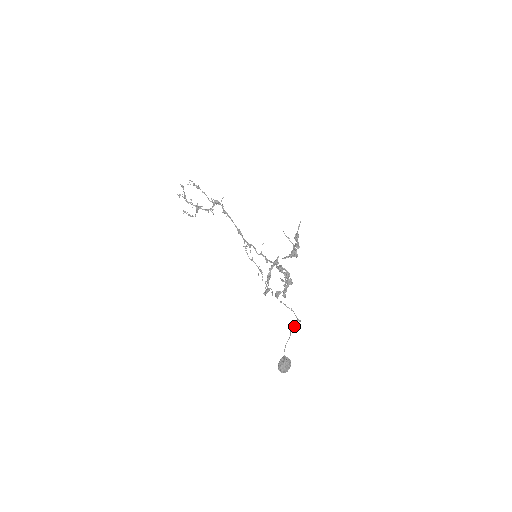
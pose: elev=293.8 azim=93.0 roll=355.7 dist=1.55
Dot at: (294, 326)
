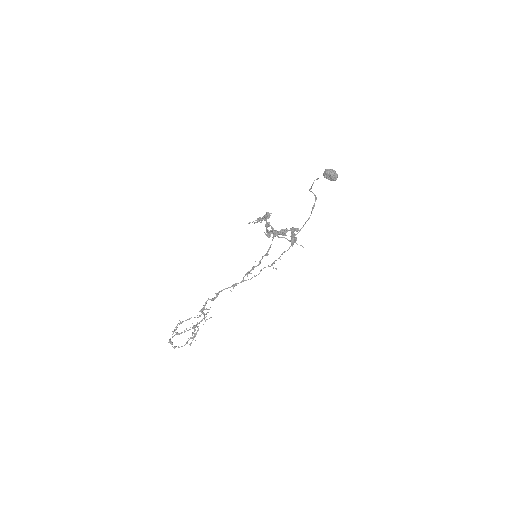
Dot at: (311, 188)
